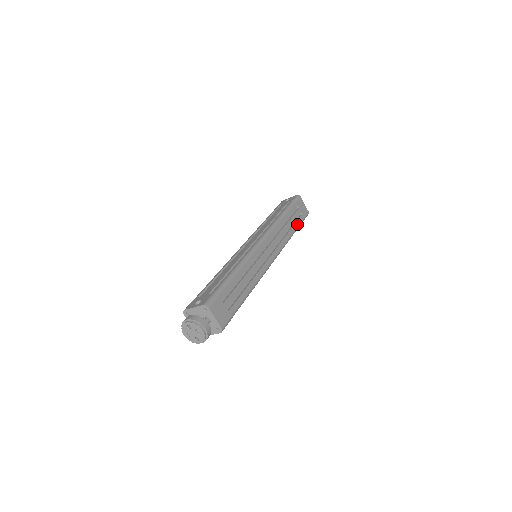
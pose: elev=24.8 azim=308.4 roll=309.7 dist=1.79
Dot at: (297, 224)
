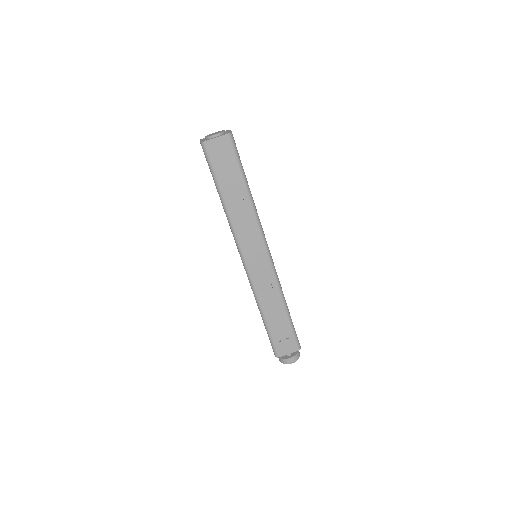
Dot at: (239, 178)
